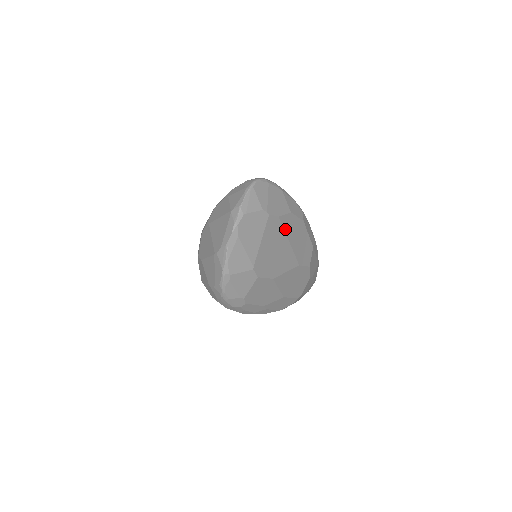
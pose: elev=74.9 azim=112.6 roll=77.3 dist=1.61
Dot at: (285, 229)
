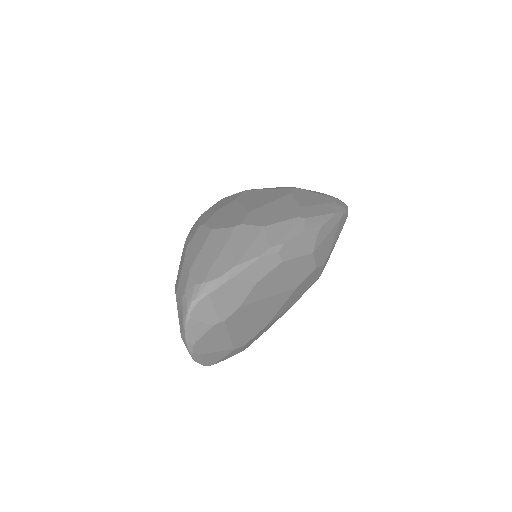
Dot at: (257, 299)
